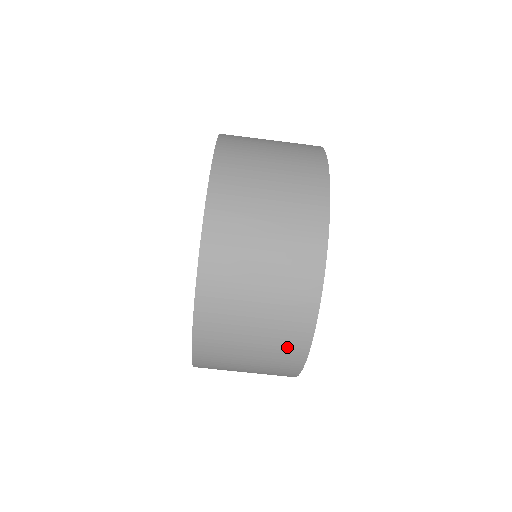
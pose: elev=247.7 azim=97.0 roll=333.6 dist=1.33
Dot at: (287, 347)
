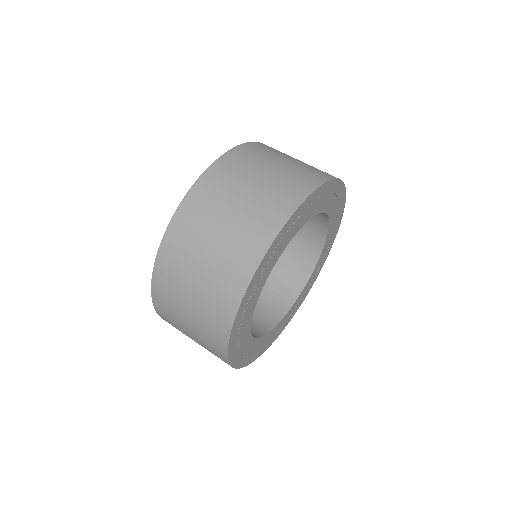
Dot at: (226, 286)
